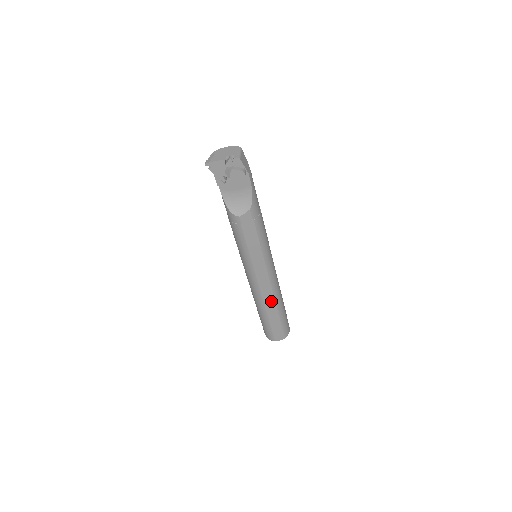
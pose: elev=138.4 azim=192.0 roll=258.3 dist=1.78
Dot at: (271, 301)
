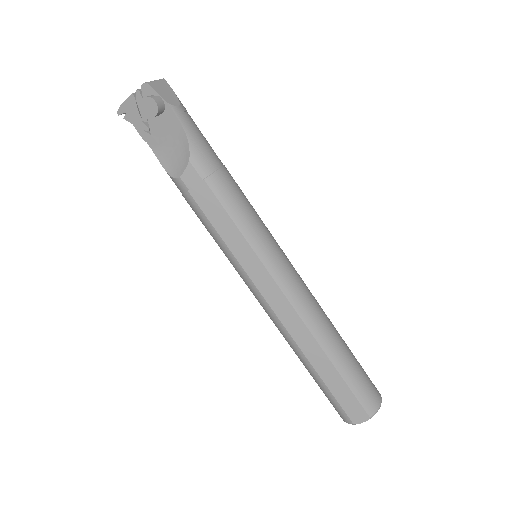
Dot at: (305, 336)
